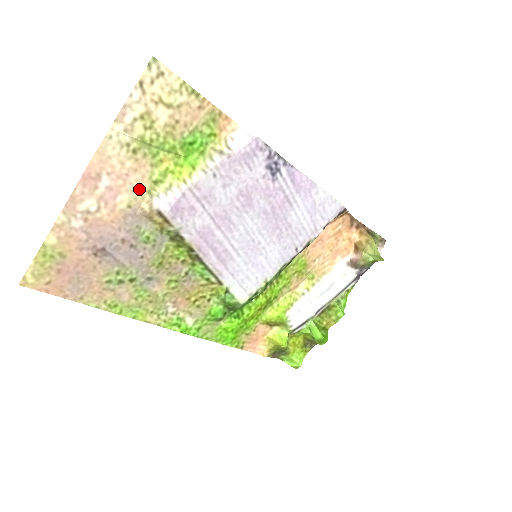
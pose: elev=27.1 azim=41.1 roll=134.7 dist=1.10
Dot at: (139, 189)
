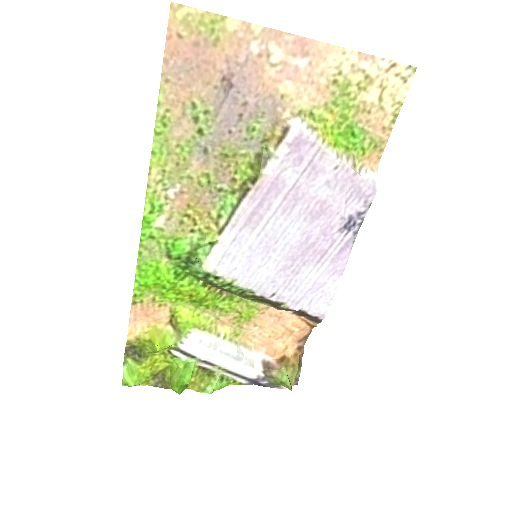
Dot at: (301, 100)
